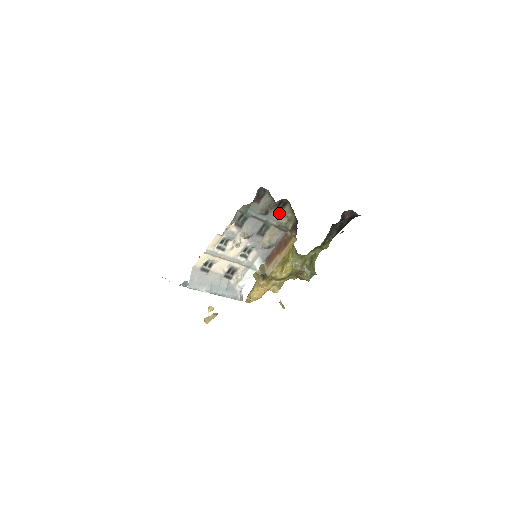
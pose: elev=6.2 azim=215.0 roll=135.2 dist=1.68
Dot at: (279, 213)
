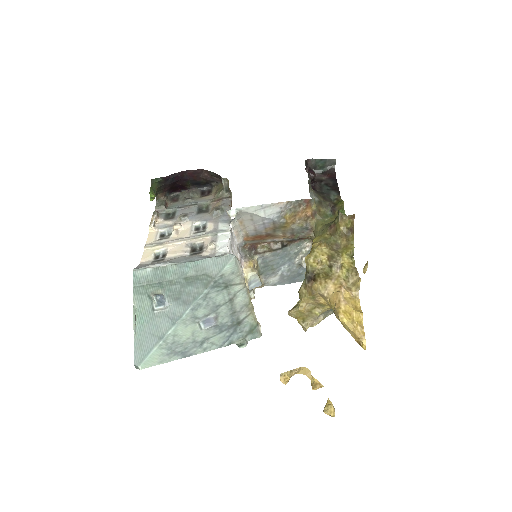
Dot at: (208, 196)
